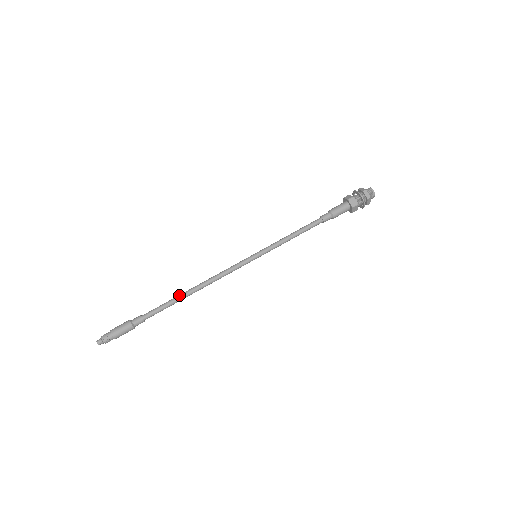
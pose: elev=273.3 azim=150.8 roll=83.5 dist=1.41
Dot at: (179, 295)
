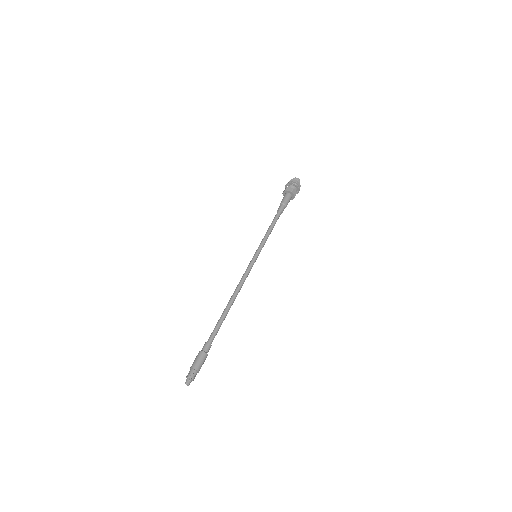
Dot at: (223, 312)
